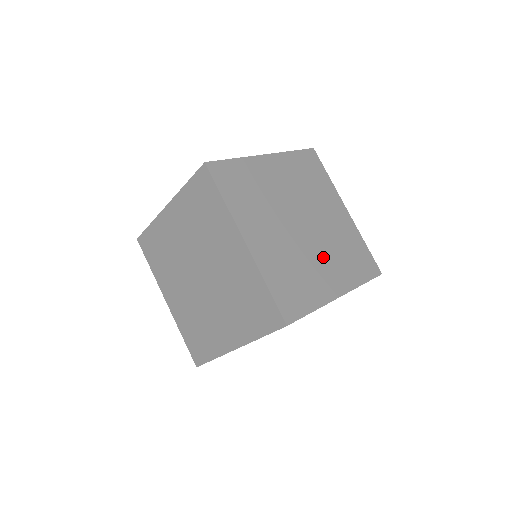
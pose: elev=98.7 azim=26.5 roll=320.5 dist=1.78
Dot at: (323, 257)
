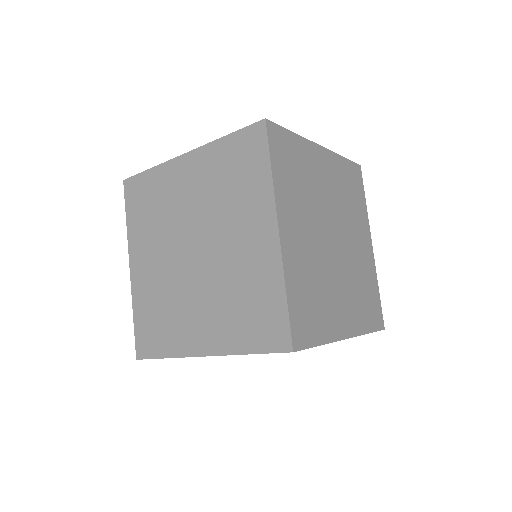
Dot at: (343, 286)
